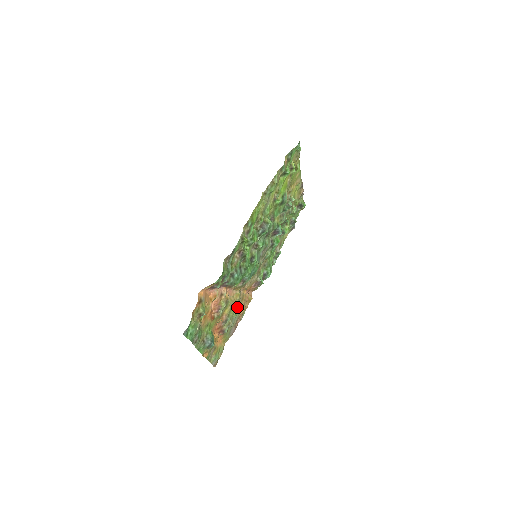
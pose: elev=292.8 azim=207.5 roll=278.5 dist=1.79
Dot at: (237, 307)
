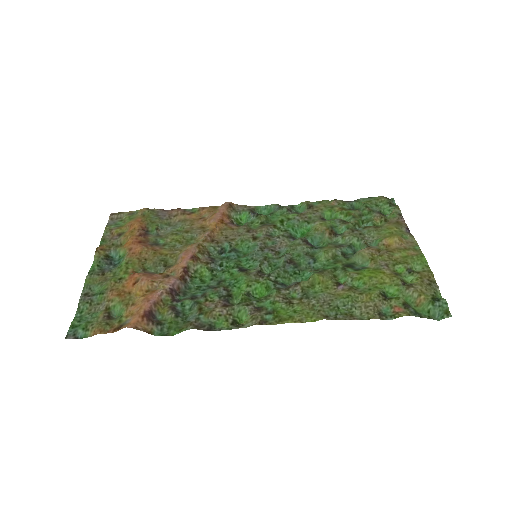
Dot at: (187, 230)
